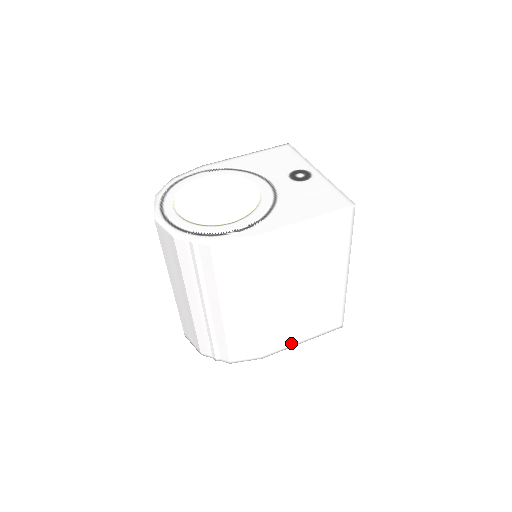
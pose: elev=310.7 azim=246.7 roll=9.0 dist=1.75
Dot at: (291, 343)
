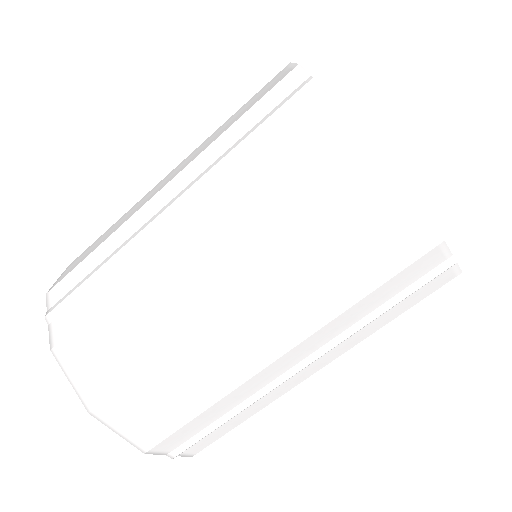
Dot at: occluded
